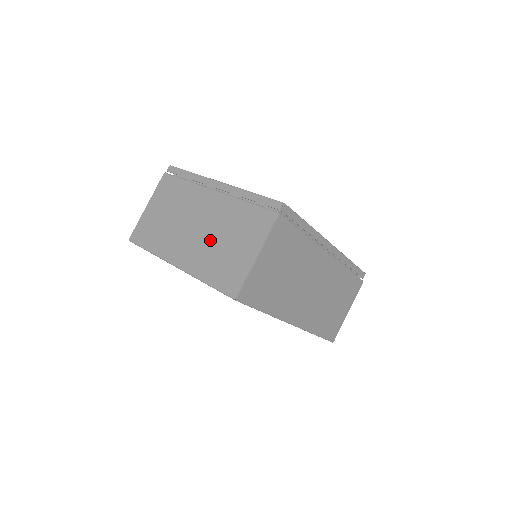
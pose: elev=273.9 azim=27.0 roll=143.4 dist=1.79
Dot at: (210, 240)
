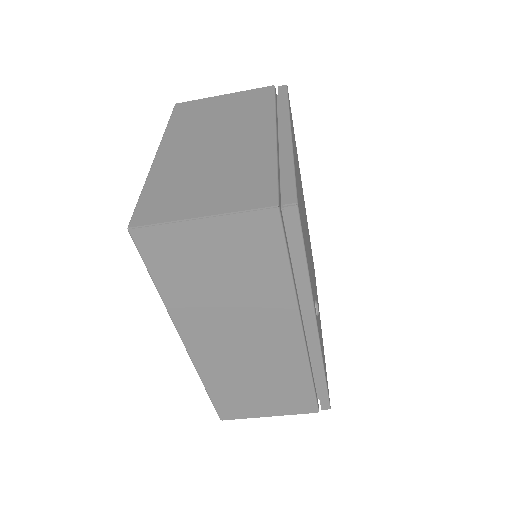
Dot at: (204, 163)
